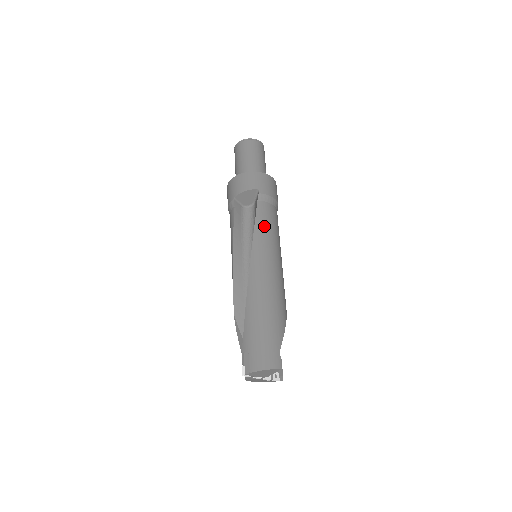
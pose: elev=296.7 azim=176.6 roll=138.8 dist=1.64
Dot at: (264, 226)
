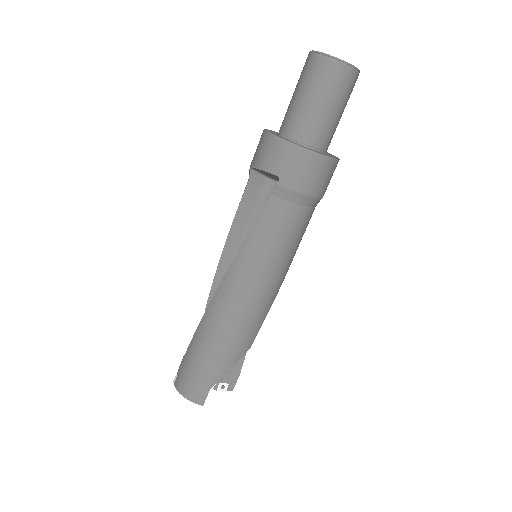
Dot at: (261, 239)
